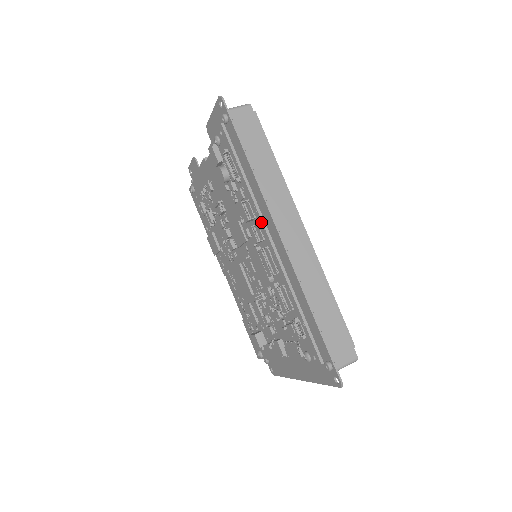
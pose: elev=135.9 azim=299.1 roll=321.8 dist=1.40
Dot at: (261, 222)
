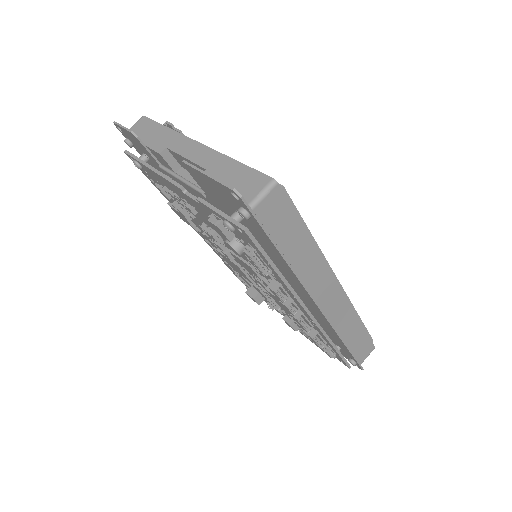
Dot at: (299, 304)
